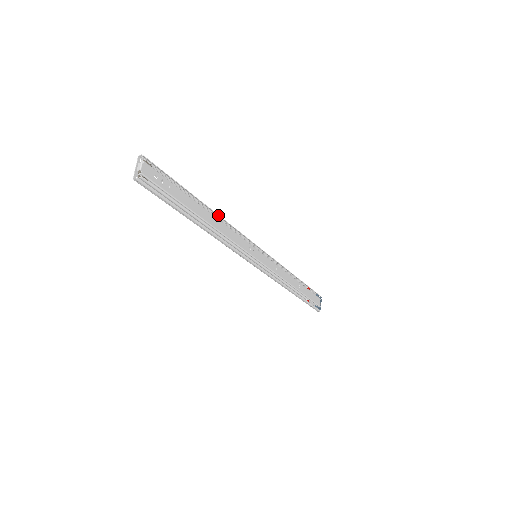
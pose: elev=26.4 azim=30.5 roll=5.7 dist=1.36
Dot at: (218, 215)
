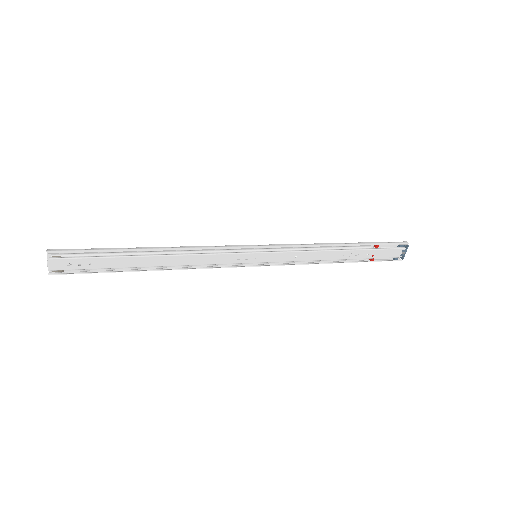
Dot at: (176, 250)
